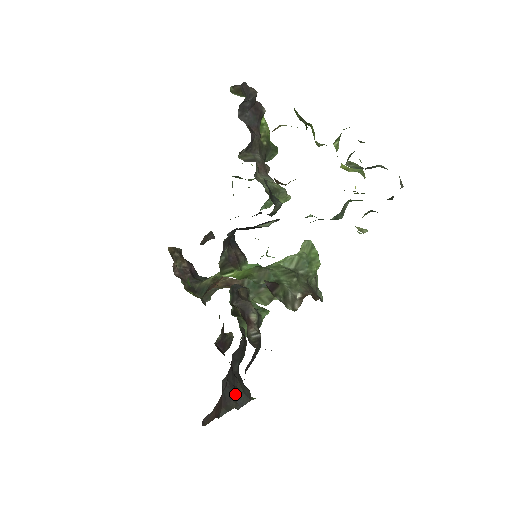
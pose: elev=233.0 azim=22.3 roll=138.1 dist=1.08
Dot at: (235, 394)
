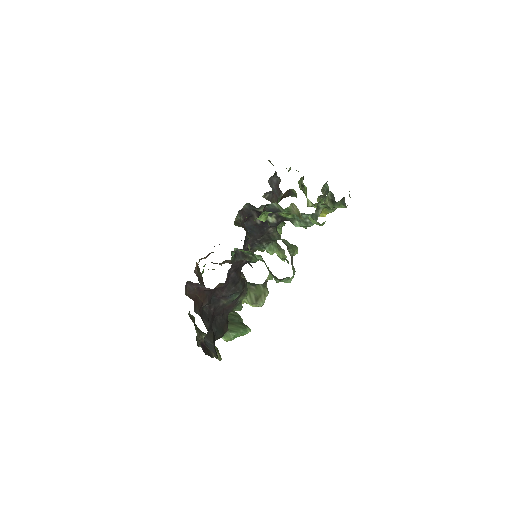
Dot at: (208, 332)
